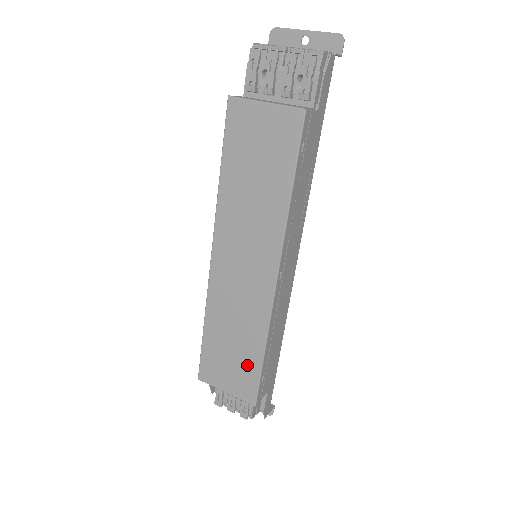
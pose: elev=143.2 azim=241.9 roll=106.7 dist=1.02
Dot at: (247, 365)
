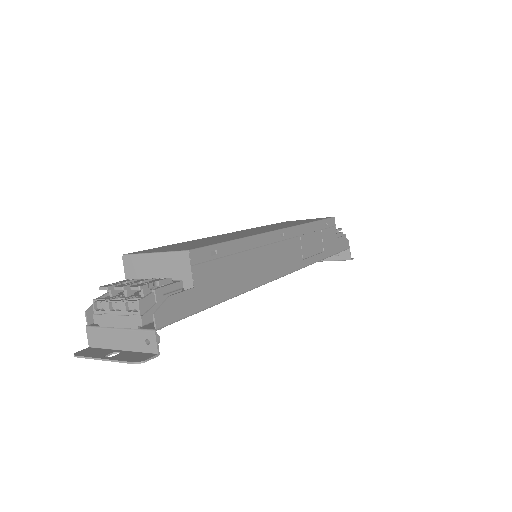
Dot at: (207, 243)
